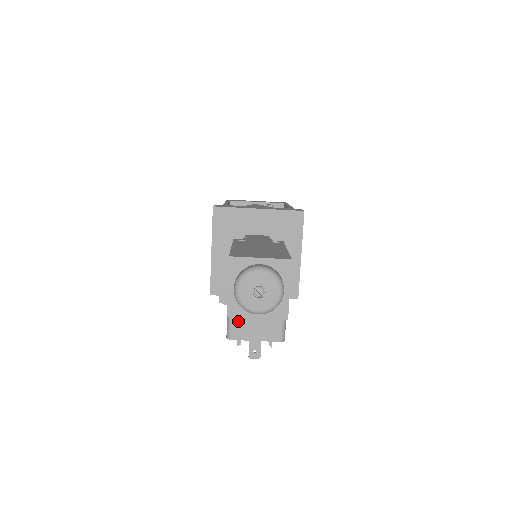
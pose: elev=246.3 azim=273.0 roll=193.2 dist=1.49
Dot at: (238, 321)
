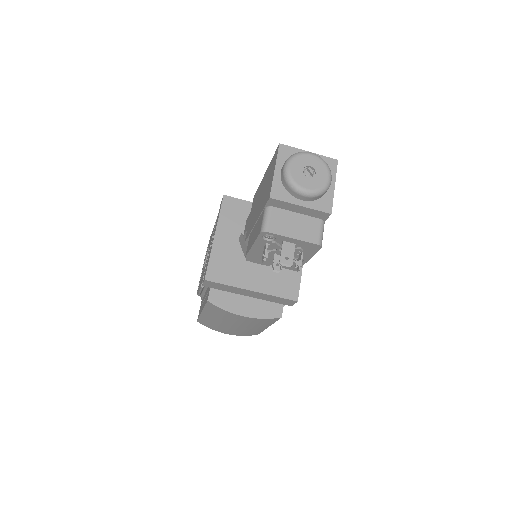
Dot at: (277, 214)
